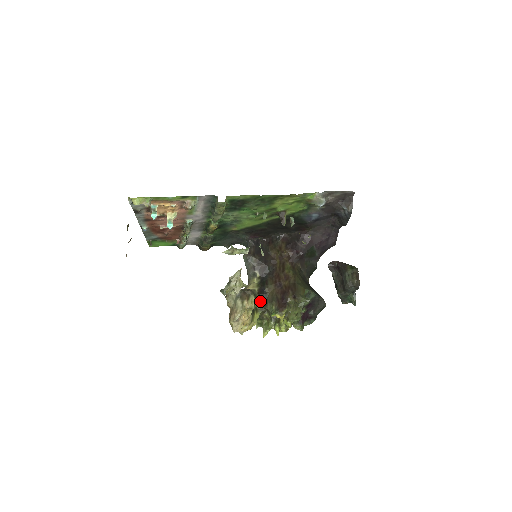
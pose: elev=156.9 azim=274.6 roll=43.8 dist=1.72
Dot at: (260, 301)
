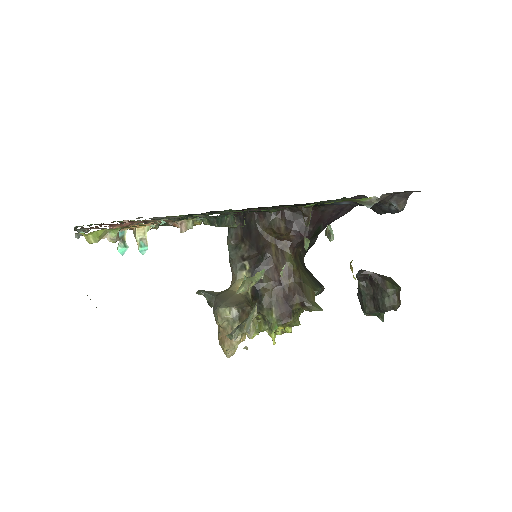
Dot at: (253, 304)
